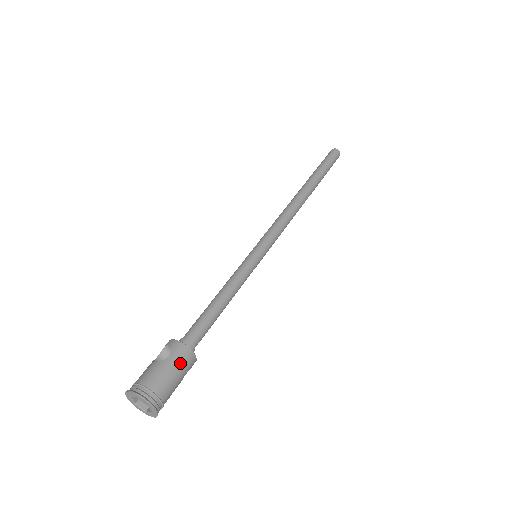
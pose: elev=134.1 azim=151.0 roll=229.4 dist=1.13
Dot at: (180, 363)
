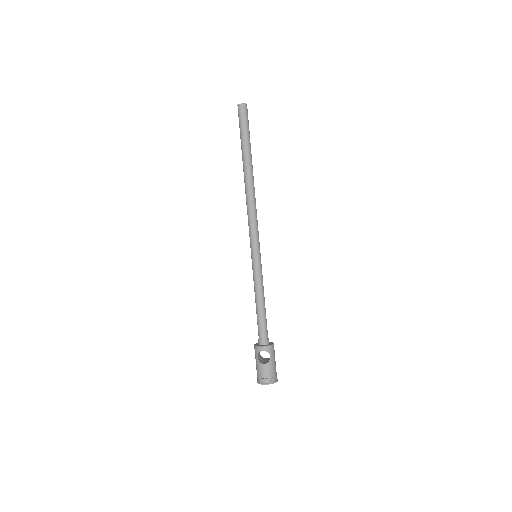
Dot at: (274, 354)
